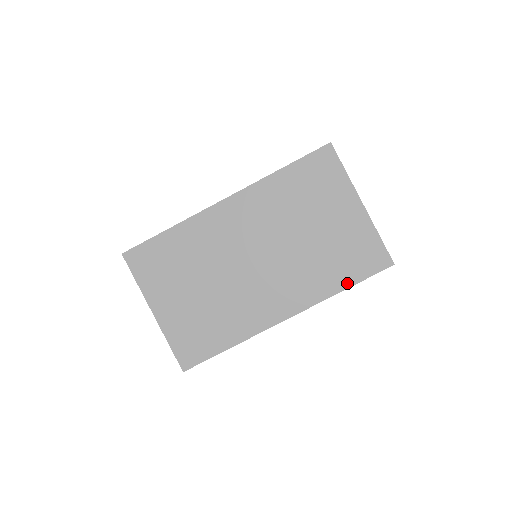
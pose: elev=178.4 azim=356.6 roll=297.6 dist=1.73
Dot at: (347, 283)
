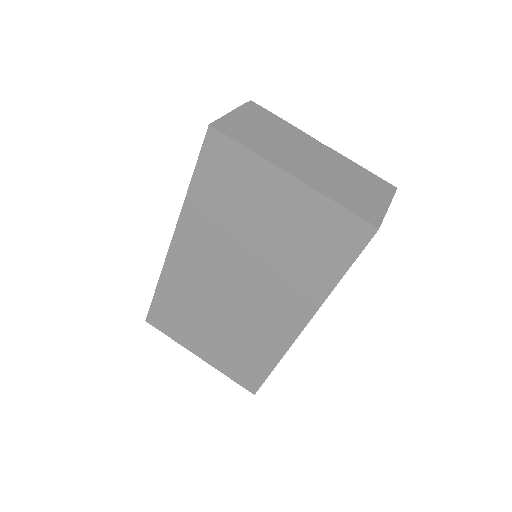
Dot at: (337, 273)
